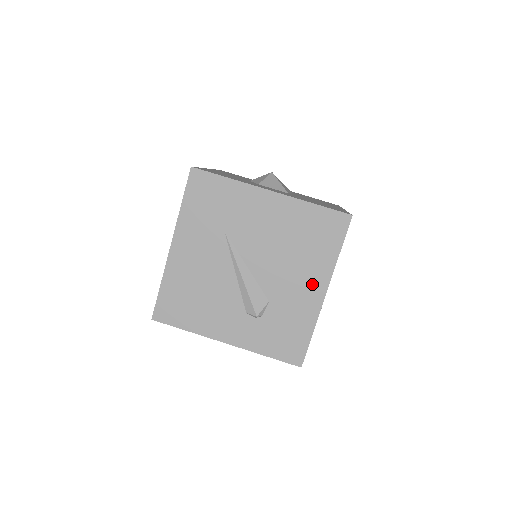
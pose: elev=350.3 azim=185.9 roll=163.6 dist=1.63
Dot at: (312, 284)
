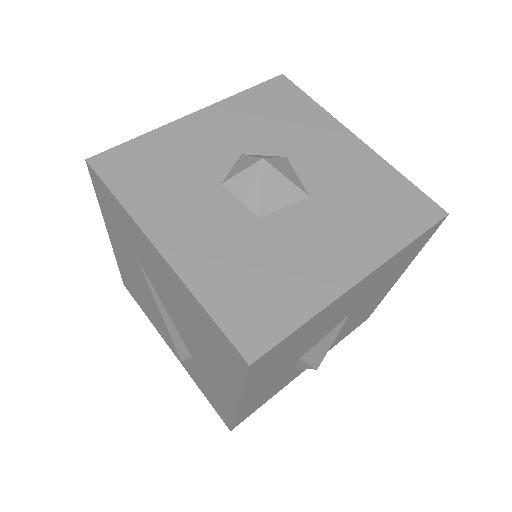
Dot at: (223, 384)
